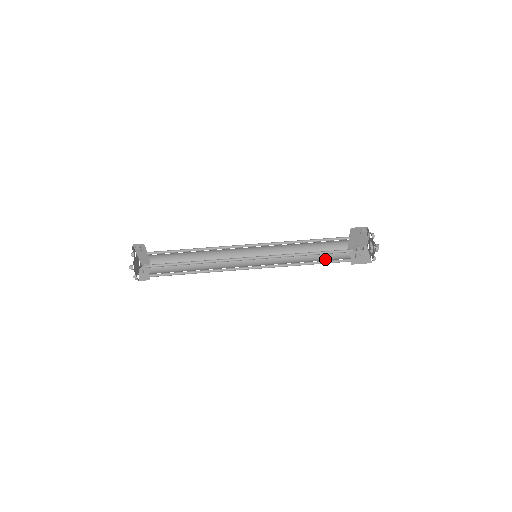
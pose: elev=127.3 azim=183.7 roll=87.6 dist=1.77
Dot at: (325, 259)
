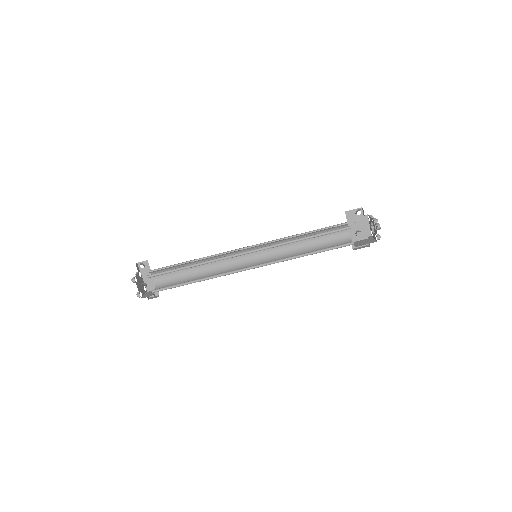
Dot at: (327, 248)
